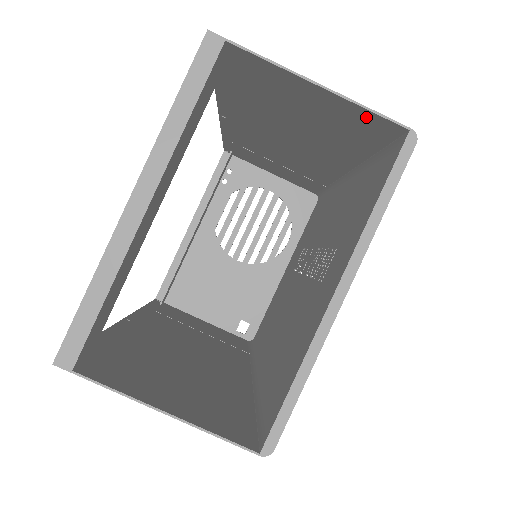
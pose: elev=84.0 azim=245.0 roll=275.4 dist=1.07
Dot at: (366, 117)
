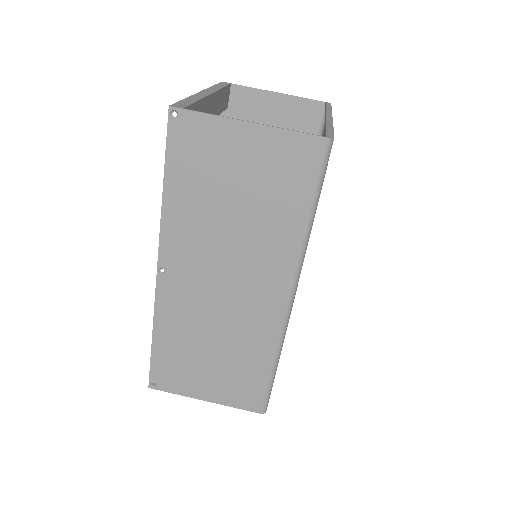
Dot at: (303, 107)
